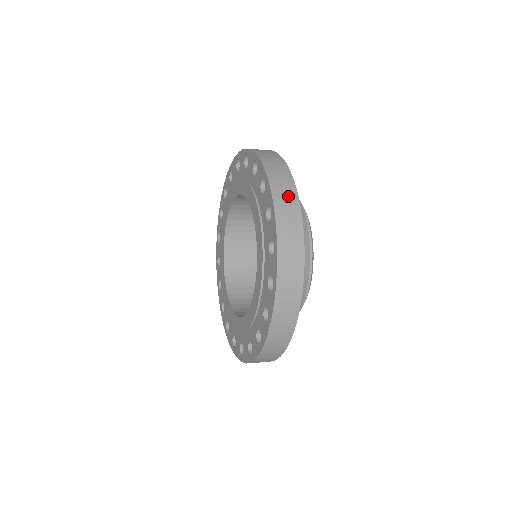
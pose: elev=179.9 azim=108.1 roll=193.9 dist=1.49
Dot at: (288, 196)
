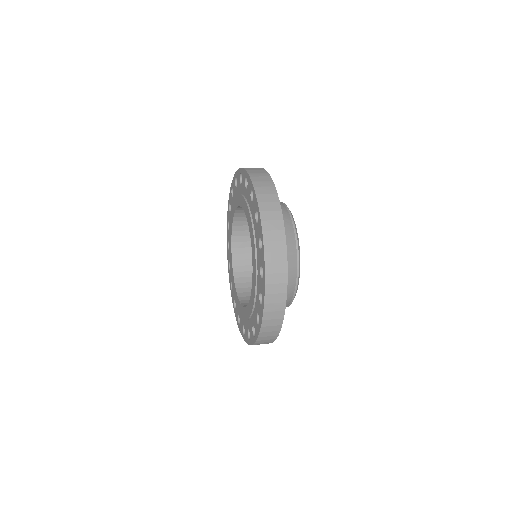
Dot at: (264, 180)
